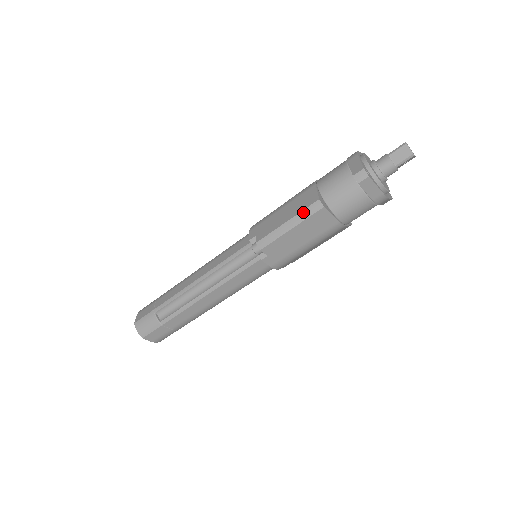
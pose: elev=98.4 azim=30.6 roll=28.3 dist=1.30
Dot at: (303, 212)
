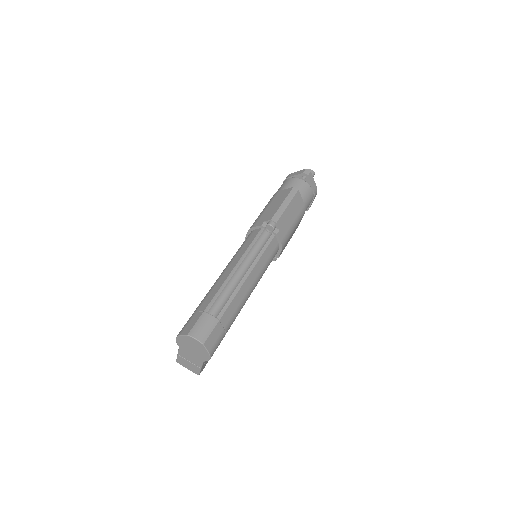
Dot at: (289, 195)
